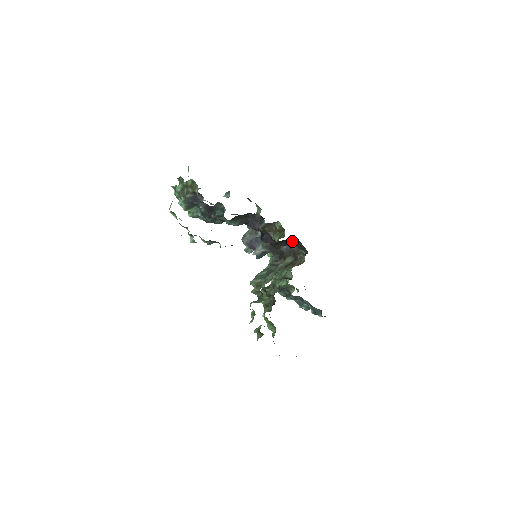
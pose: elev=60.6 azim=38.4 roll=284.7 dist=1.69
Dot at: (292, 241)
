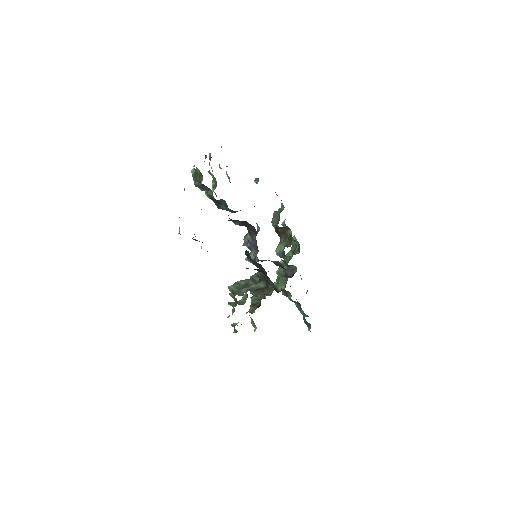
Dot at: (262, 272)
